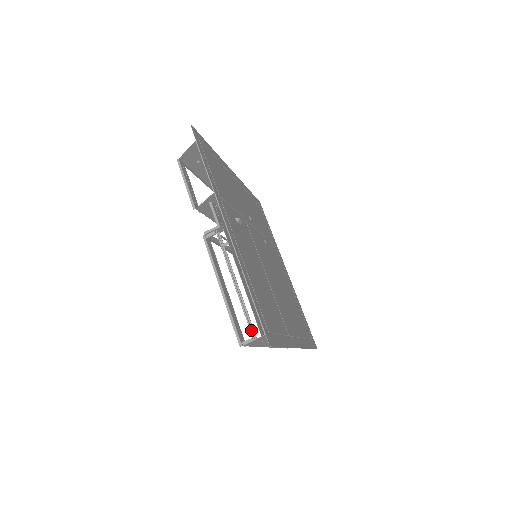
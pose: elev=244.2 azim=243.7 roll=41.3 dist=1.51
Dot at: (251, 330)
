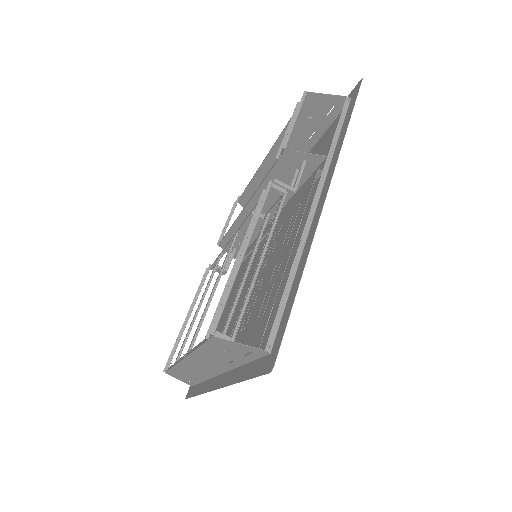
Dot at: occluded
